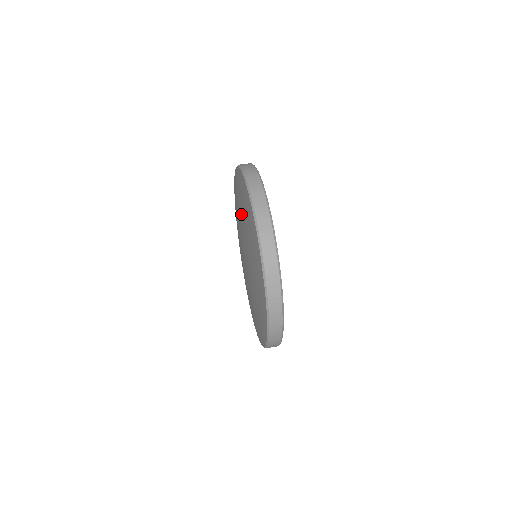
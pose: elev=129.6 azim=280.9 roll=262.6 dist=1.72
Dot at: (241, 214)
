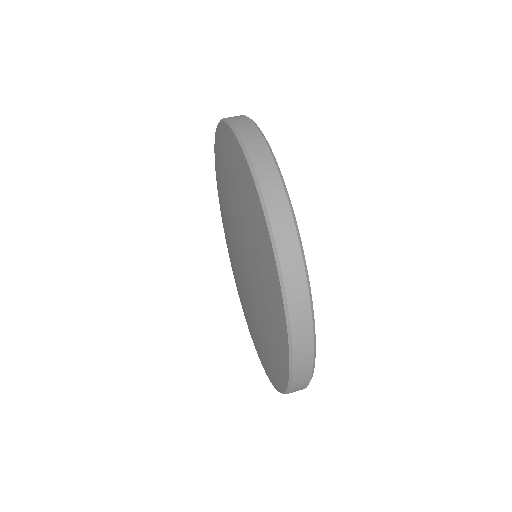
Dot at: (231, 195)
